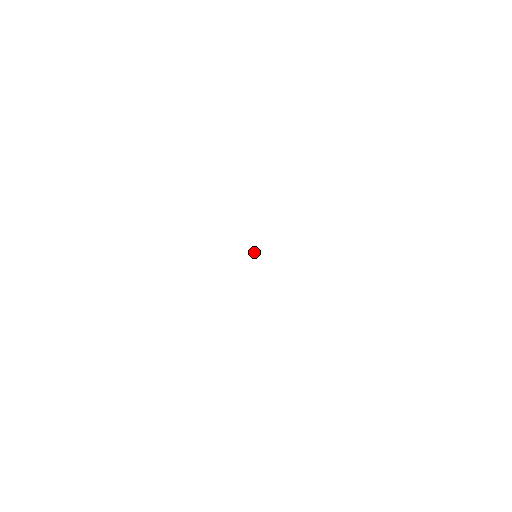
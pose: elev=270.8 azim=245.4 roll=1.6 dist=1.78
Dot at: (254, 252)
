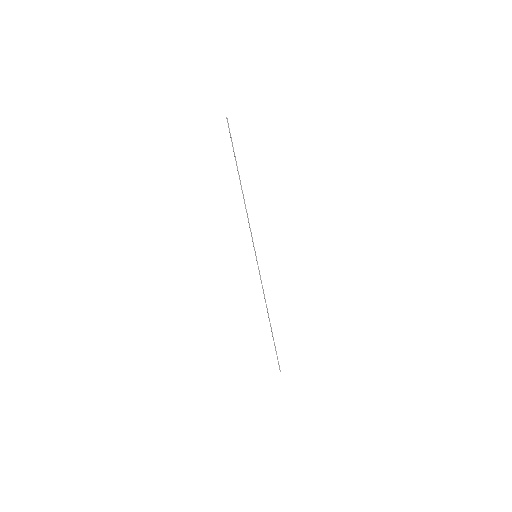
Dot at: (236, 165)
